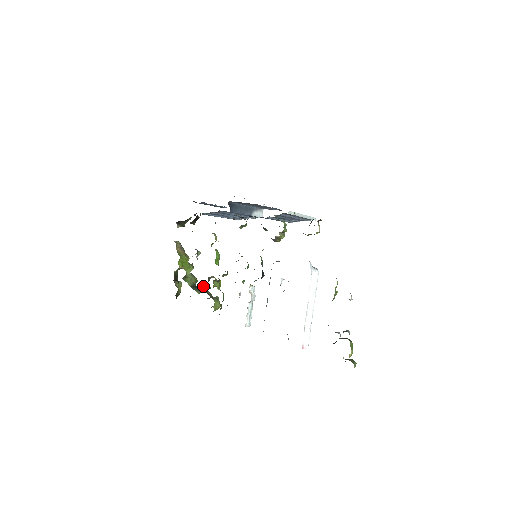
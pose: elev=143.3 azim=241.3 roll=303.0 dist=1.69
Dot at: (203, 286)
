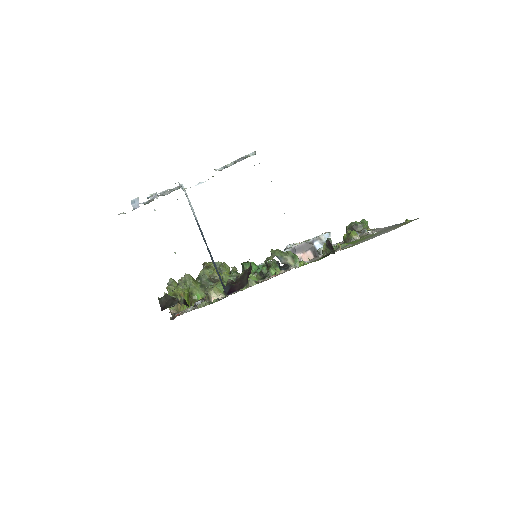
Dot at: (204, 276)
